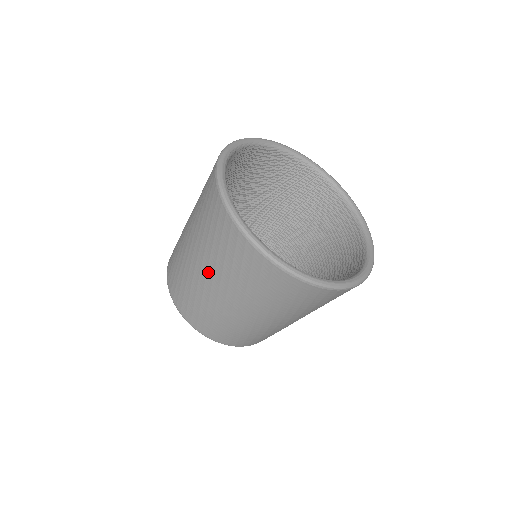
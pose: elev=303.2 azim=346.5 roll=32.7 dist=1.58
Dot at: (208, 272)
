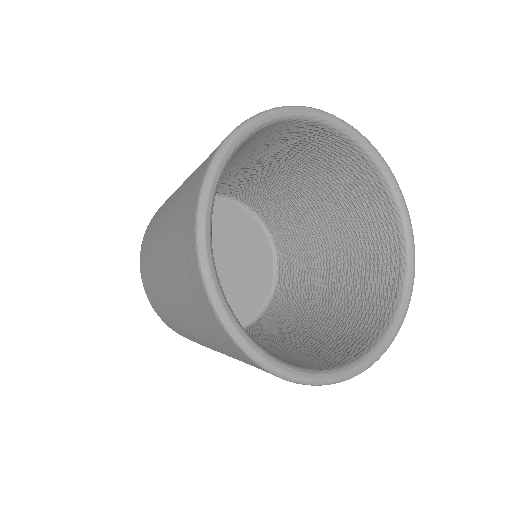
Dot at: (170, 209)
